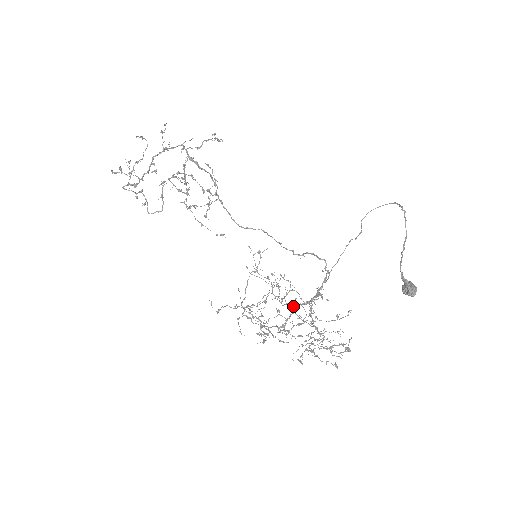
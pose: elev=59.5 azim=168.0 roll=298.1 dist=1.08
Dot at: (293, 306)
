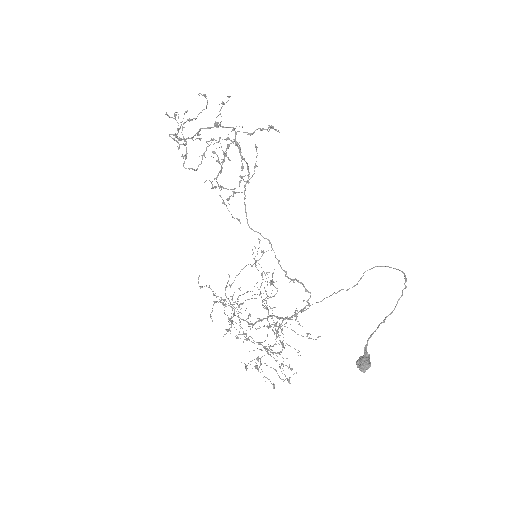
Dot at: (268, 313)
